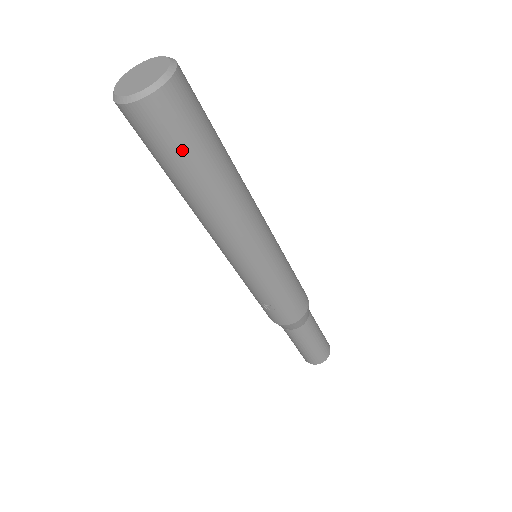
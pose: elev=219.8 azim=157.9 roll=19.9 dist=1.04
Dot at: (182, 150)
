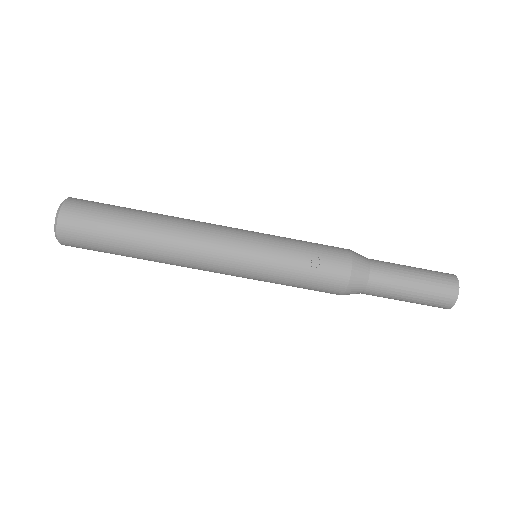
Dot at: (109, 211)
